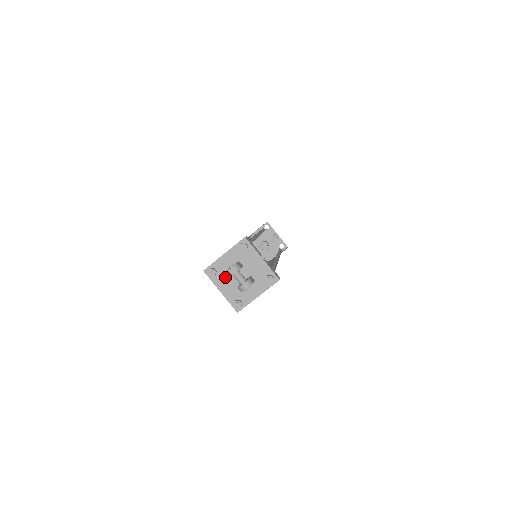
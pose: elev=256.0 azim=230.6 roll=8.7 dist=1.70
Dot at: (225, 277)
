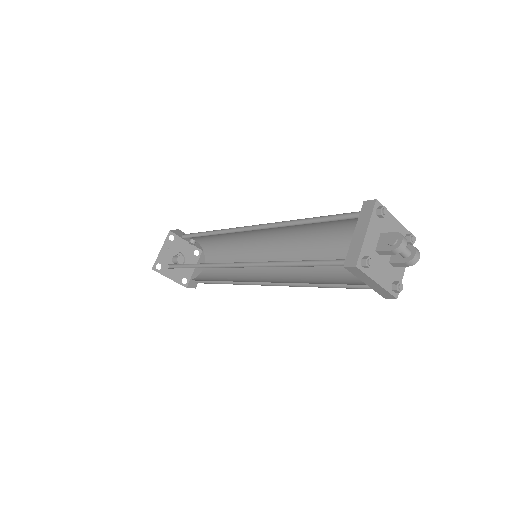
Dot at: (376, 261)
